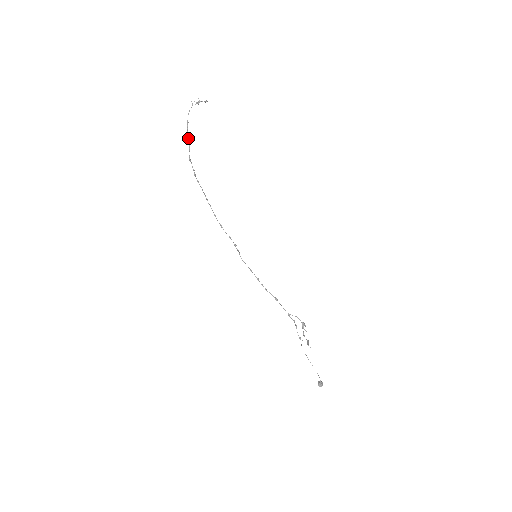
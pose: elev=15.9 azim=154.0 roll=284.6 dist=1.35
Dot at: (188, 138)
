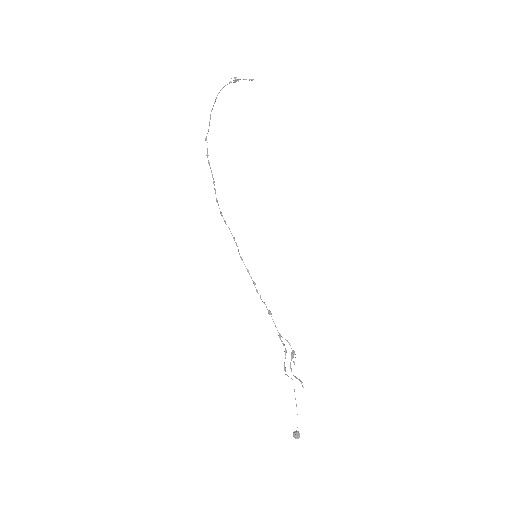
Dot at: (210, 116)
